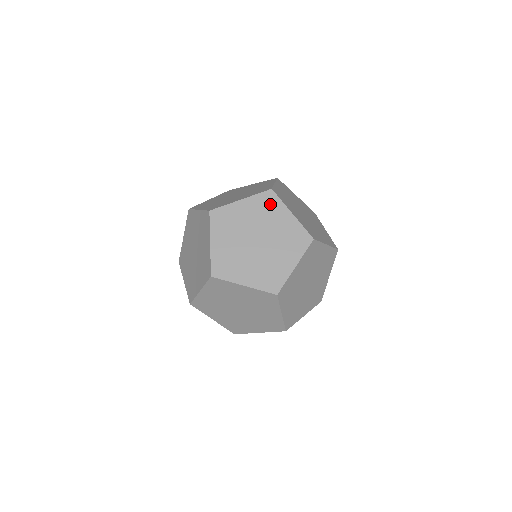
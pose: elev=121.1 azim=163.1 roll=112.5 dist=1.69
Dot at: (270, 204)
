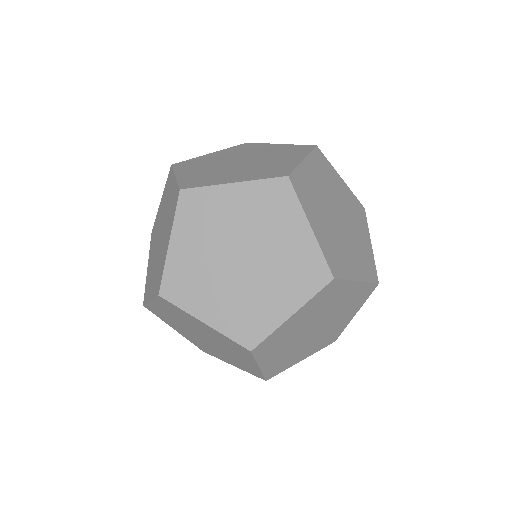
Dot at: (200, 206)
